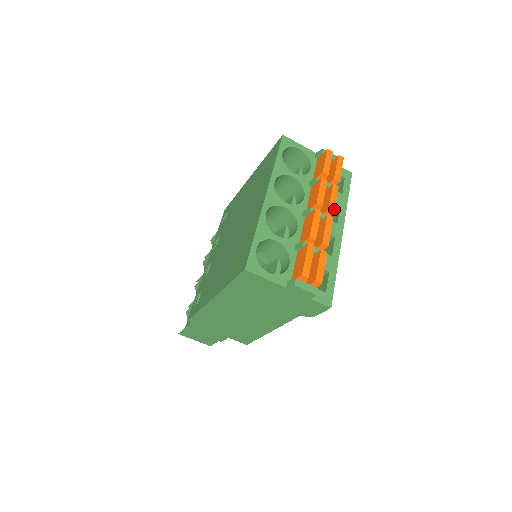
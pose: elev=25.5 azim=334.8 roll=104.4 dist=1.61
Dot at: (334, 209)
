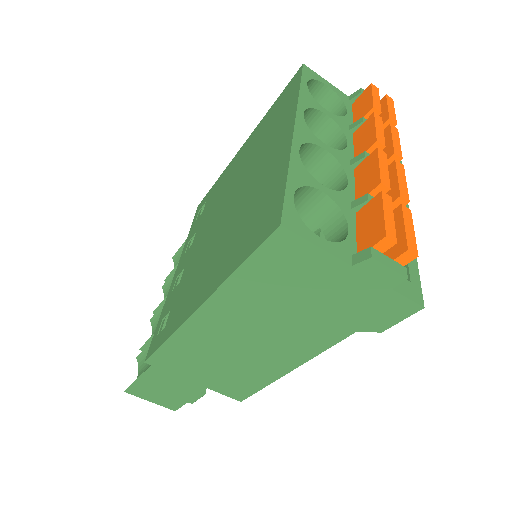
Dot at: (401, 155)
